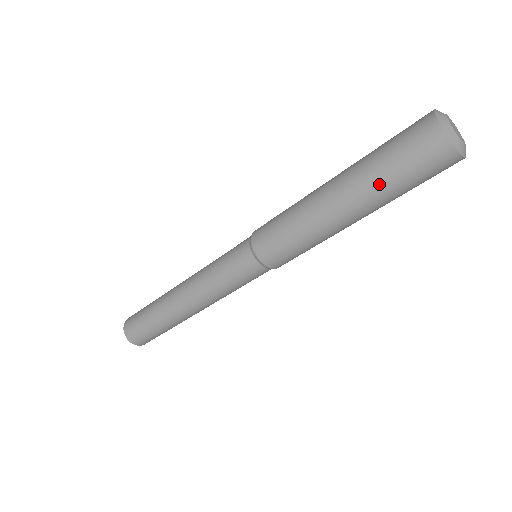
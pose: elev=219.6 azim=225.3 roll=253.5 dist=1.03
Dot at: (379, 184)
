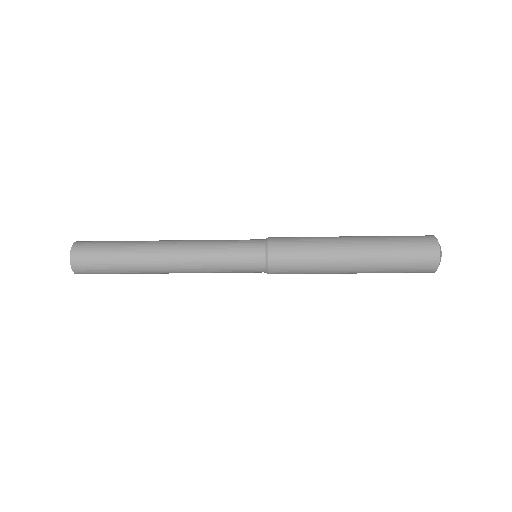
Dot at: (387, 258)
